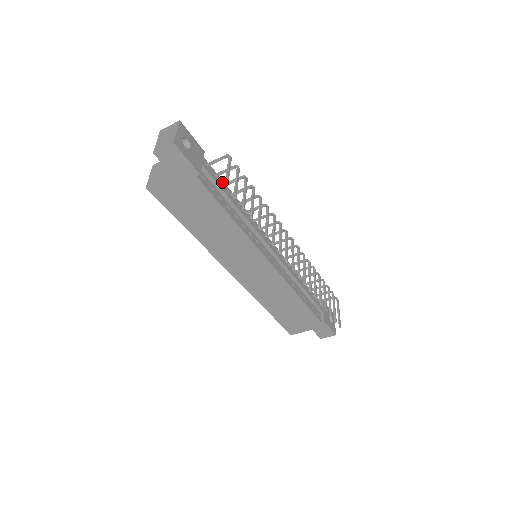
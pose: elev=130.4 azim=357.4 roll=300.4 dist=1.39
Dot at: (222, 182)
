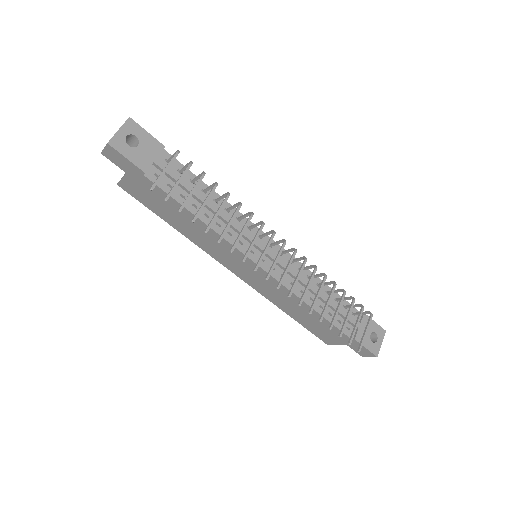
Dot at: (194, 177)
